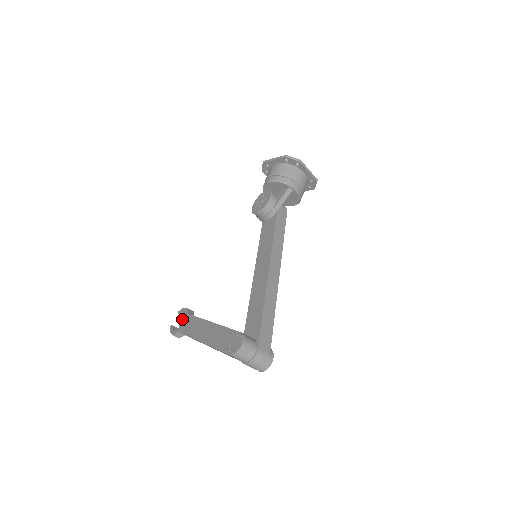
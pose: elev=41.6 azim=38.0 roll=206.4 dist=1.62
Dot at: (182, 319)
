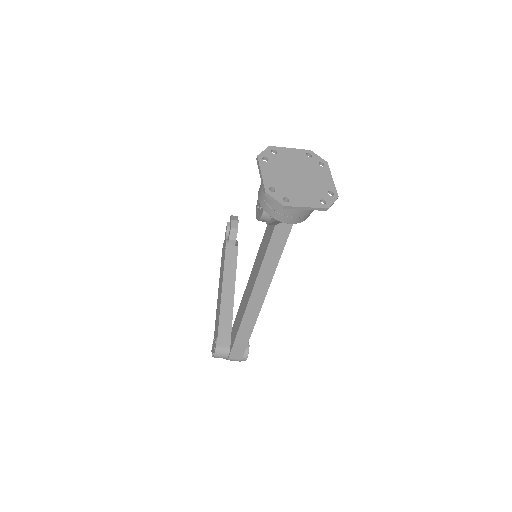
Dot at: (225, 239)
